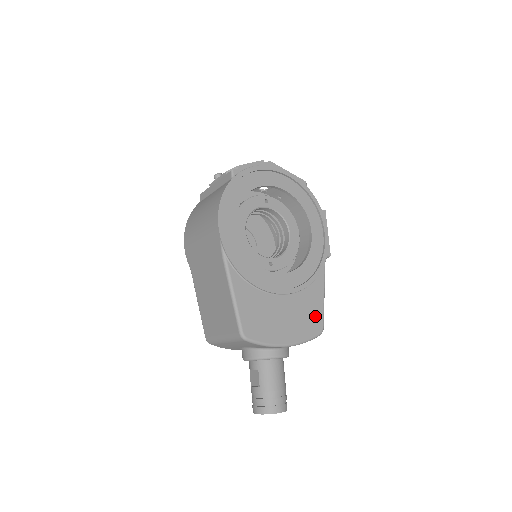
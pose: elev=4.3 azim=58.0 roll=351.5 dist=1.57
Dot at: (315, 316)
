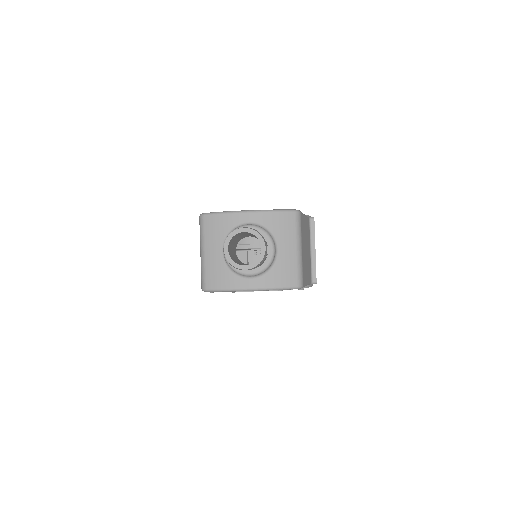
Dot at: occluded
